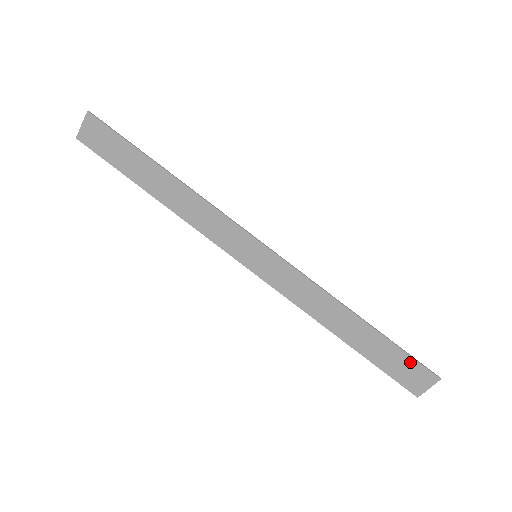
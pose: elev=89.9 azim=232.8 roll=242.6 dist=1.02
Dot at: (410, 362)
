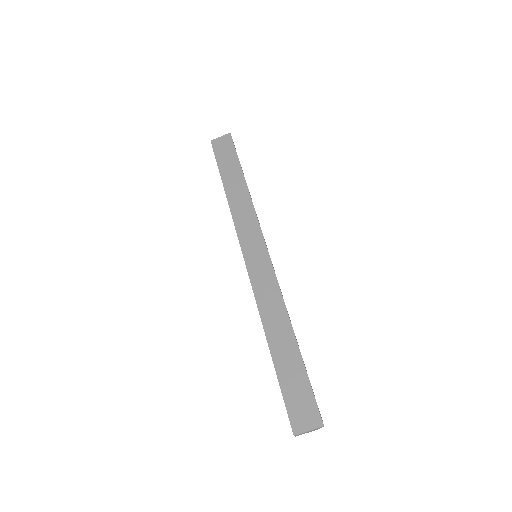
Dot at: (309, 395)
